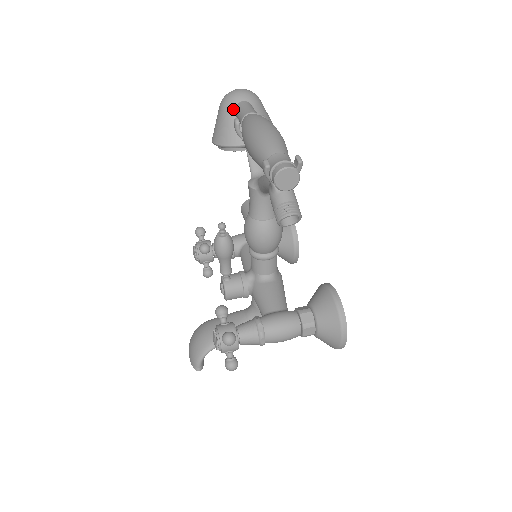
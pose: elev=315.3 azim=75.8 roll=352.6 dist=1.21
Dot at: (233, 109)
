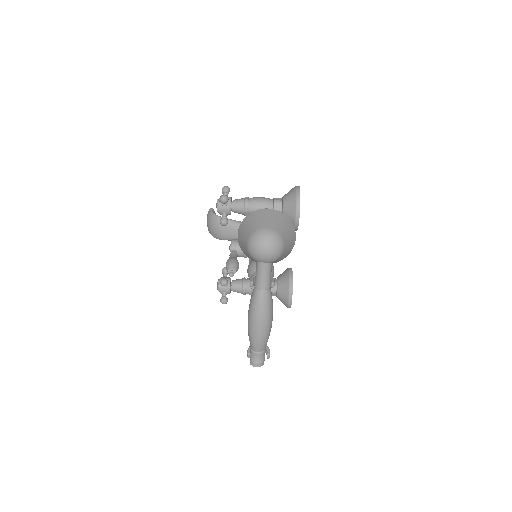
Dot at: occluded
